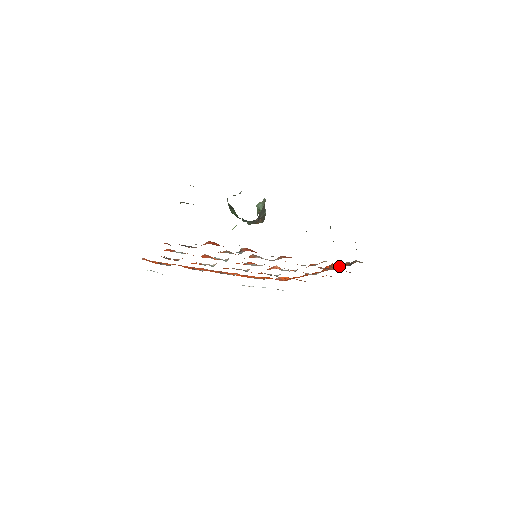
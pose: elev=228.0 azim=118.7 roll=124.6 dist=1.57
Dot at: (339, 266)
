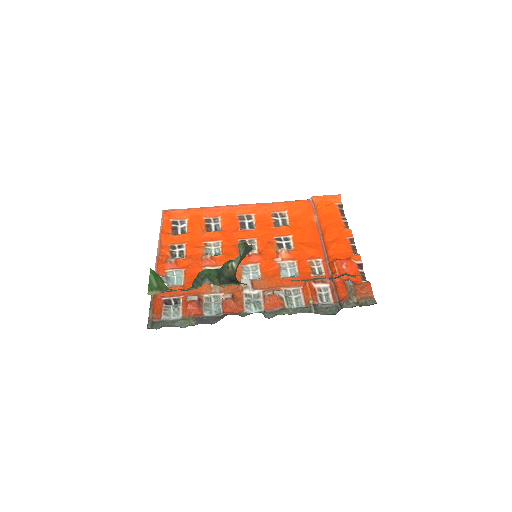
Dot at: (337, 286)
